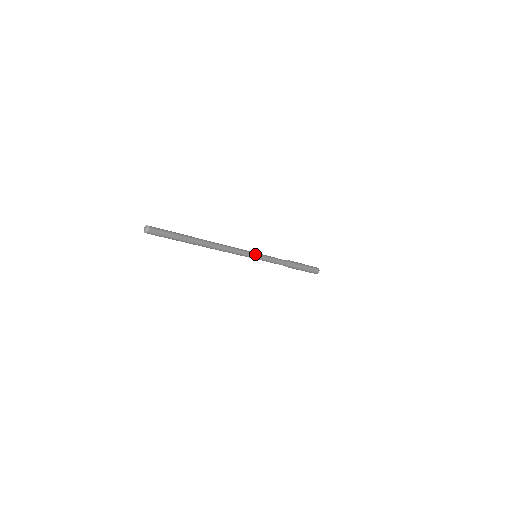
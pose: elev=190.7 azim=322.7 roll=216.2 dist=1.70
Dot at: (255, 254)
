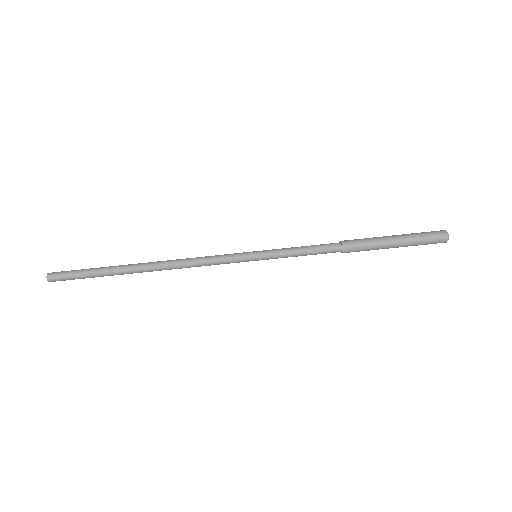
Dot at: (248, 253)
